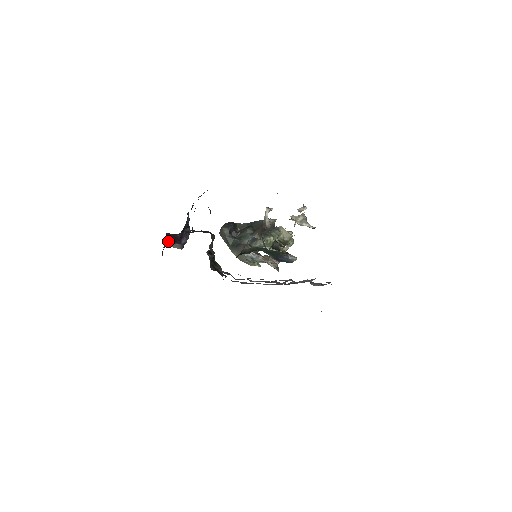
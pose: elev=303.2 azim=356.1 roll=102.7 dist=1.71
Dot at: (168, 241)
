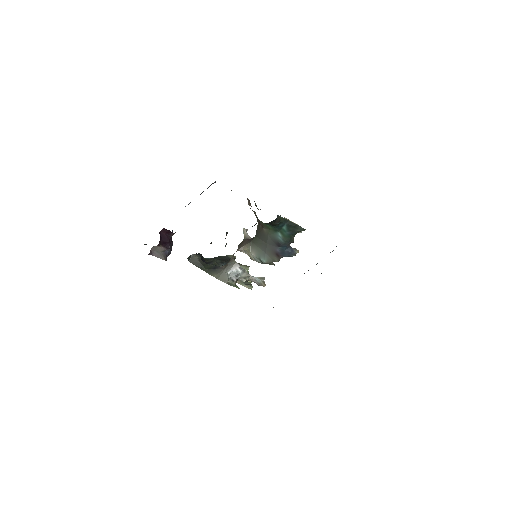
Dot at: (160, 242)
